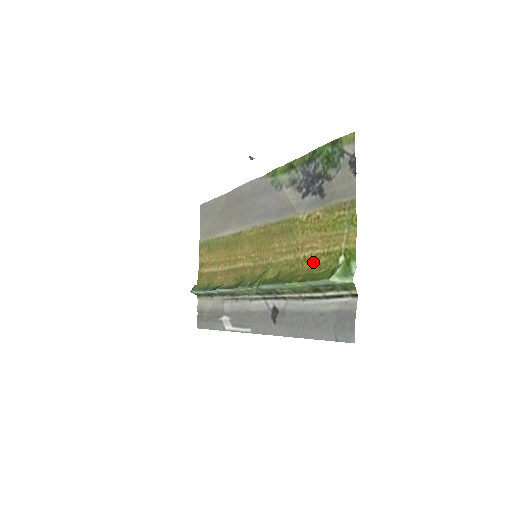
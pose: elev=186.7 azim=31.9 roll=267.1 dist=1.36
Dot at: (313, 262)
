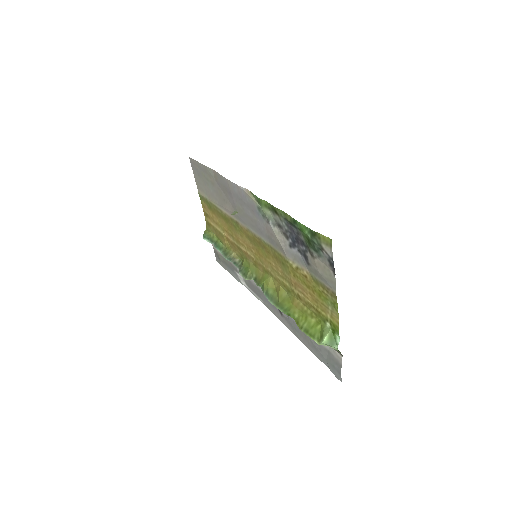
Dot at: (306, 305)
